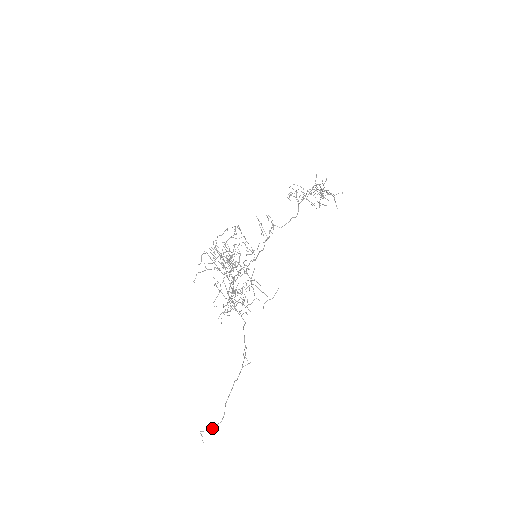
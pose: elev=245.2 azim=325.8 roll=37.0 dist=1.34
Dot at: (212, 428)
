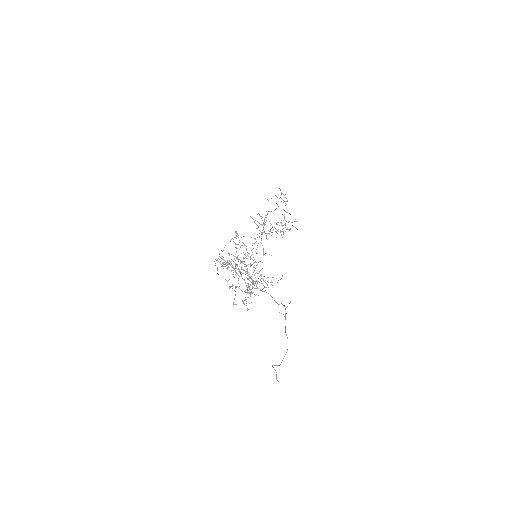
Dot at: occluded
